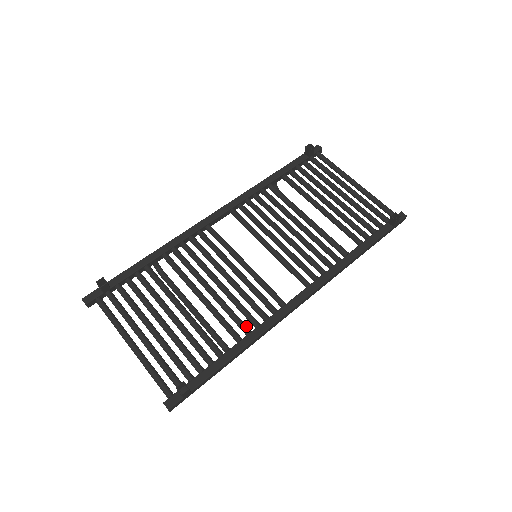
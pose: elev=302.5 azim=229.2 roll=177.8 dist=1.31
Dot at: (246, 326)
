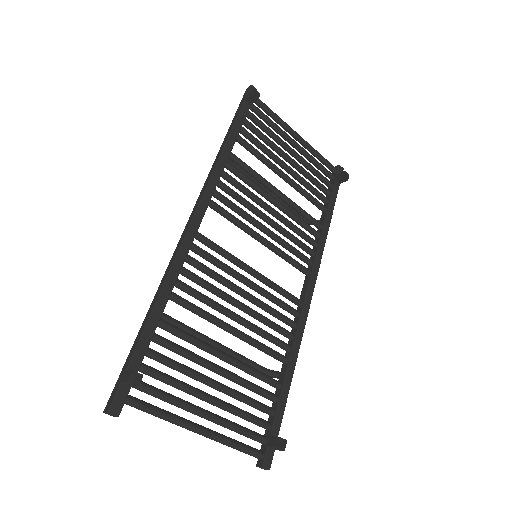
Dot at: (285, 343)
